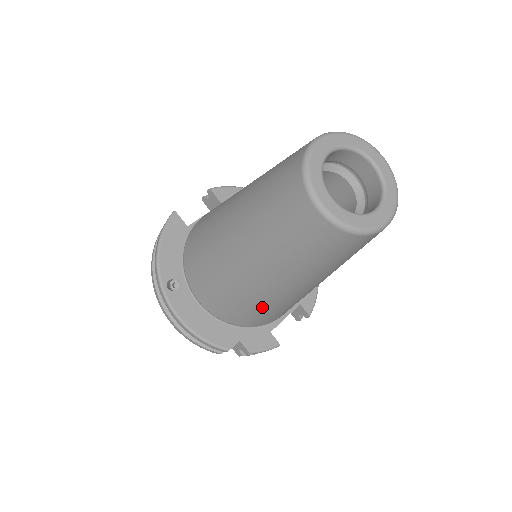
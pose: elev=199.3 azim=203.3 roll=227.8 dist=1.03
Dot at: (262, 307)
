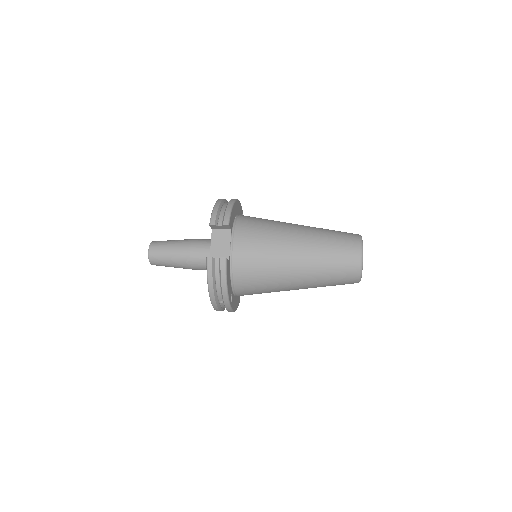
Dot at: occluded
